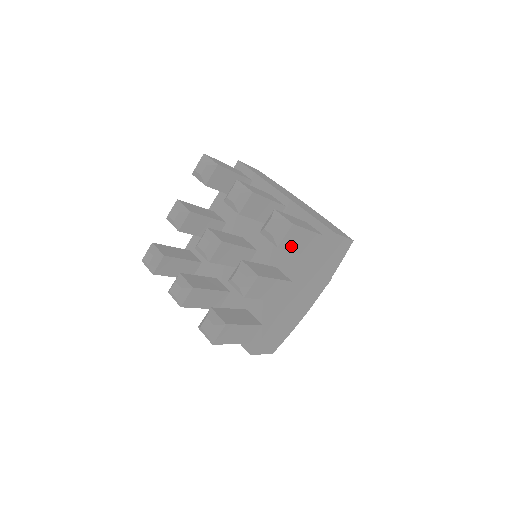
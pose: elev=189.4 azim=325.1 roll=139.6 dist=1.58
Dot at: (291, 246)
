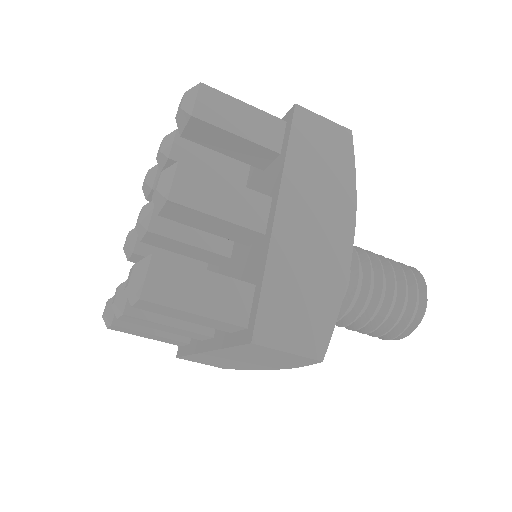
Dot at: (223, 123)
